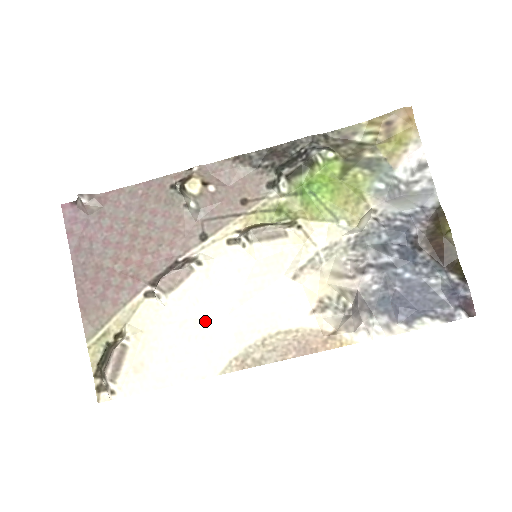
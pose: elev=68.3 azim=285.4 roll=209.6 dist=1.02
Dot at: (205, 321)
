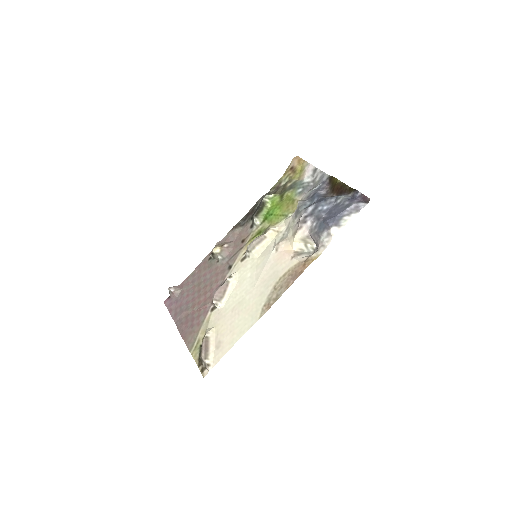
Dot at: (243, 300)
